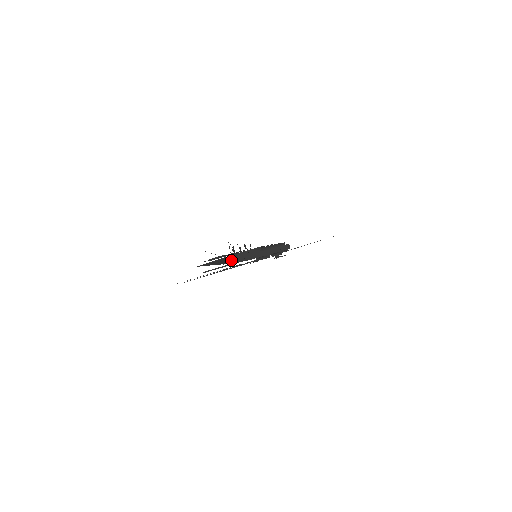
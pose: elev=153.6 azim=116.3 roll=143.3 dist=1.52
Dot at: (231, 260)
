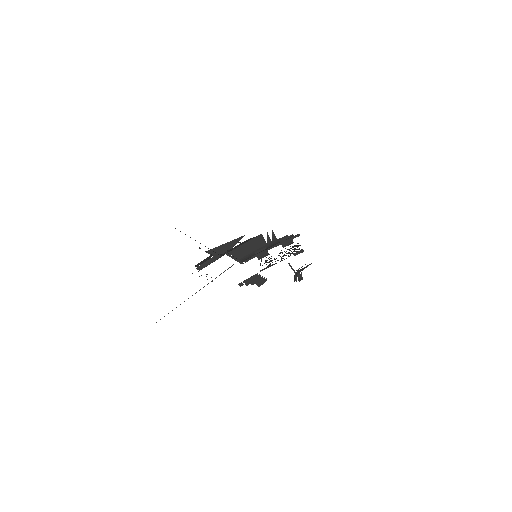
Dot at: (218, 255)
